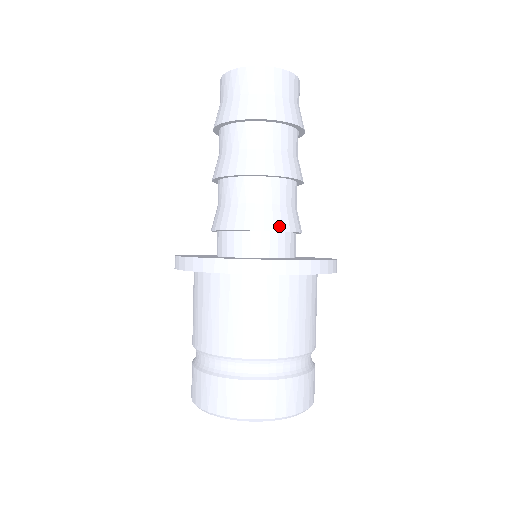
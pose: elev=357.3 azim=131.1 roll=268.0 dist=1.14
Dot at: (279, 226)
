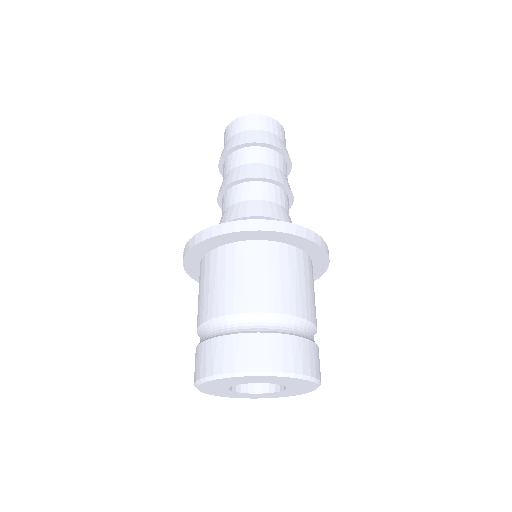
Dot at: (276, 216)
